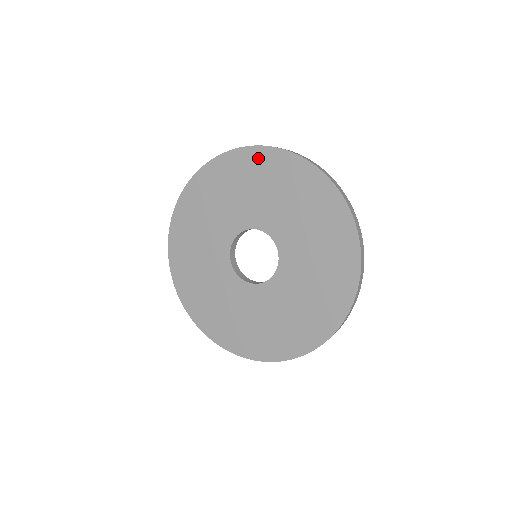
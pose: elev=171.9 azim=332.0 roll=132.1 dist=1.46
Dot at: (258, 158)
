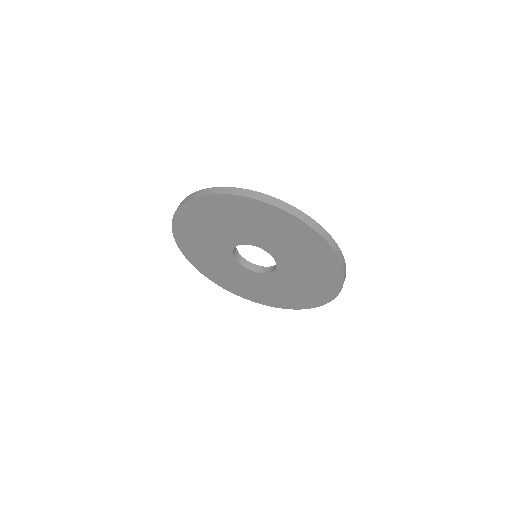
Dot at: (209, 203)
